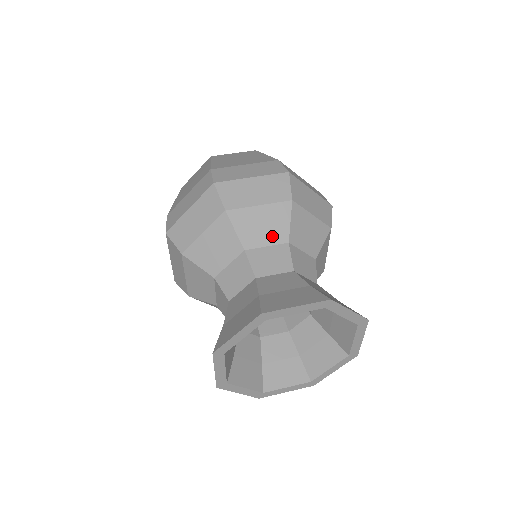
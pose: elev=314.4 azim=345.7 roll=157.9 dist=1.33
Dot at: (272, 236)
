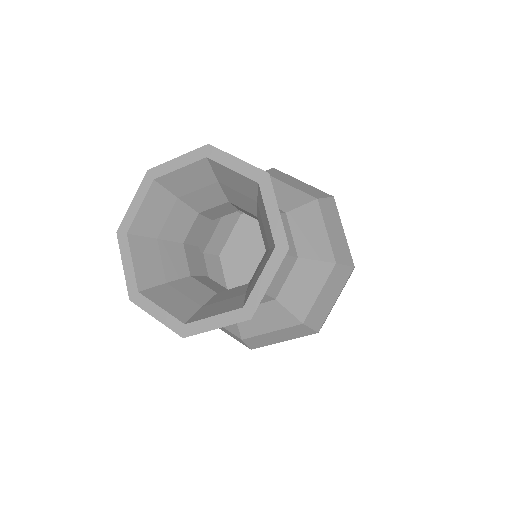
Dot at: occluded
